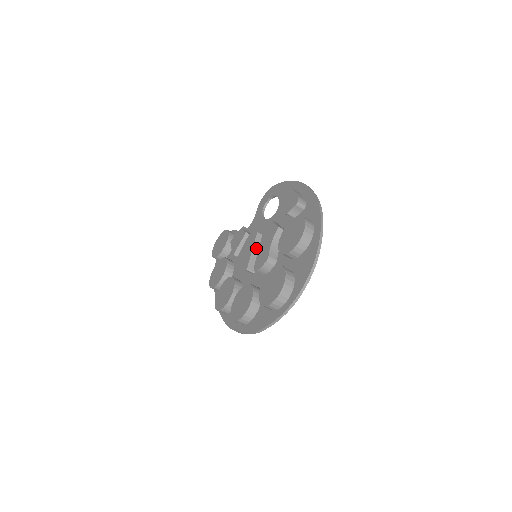
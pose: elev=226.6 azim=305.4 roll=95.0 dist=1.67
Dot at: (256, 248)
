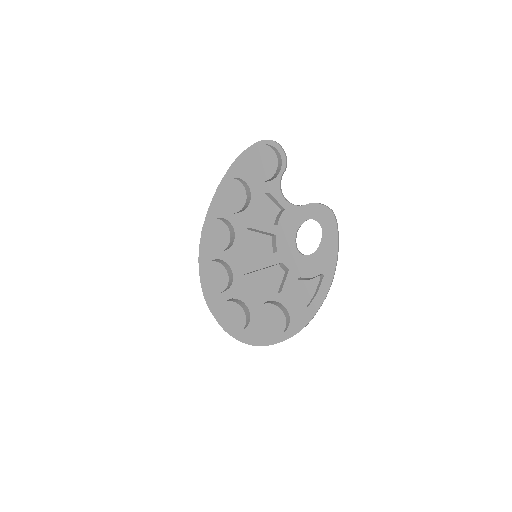
Dot at: occluded
